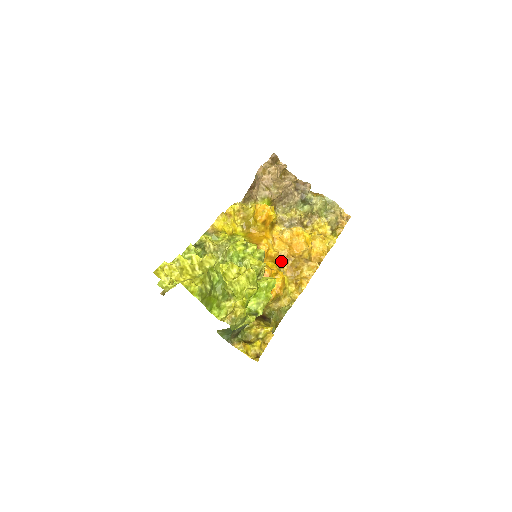
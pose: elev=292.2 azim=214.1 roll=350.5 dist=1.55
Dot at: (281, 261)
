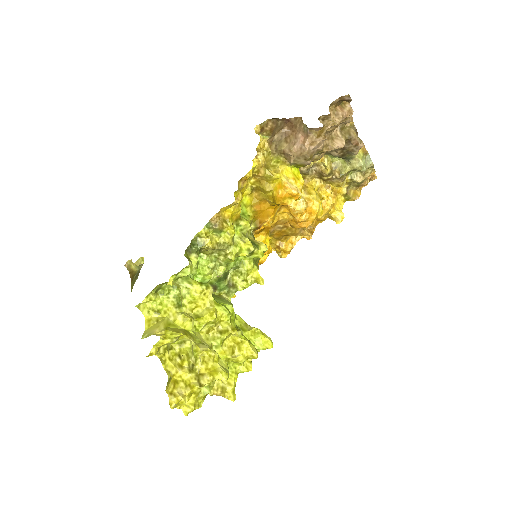
Dot at: (276, 225)
